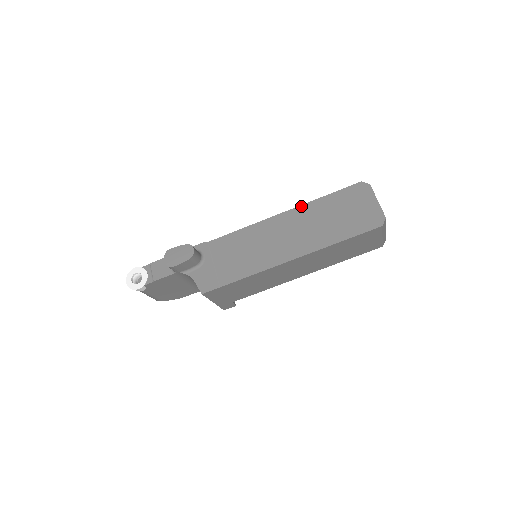
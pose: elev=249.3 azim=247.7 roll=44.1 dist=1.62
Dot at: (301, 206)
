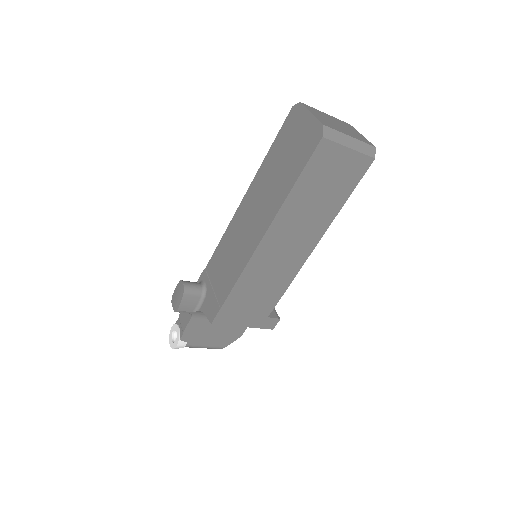
Dot at: (255, 177)
